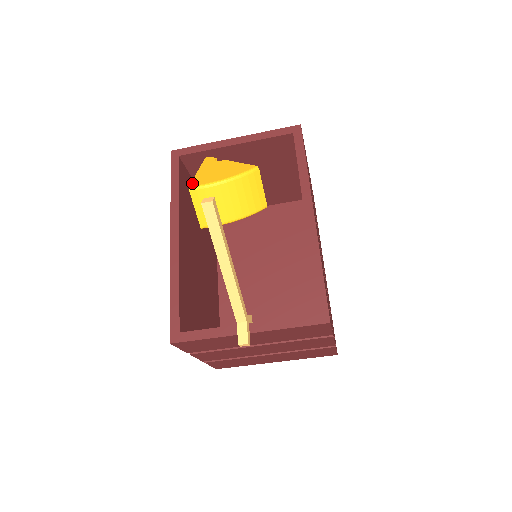
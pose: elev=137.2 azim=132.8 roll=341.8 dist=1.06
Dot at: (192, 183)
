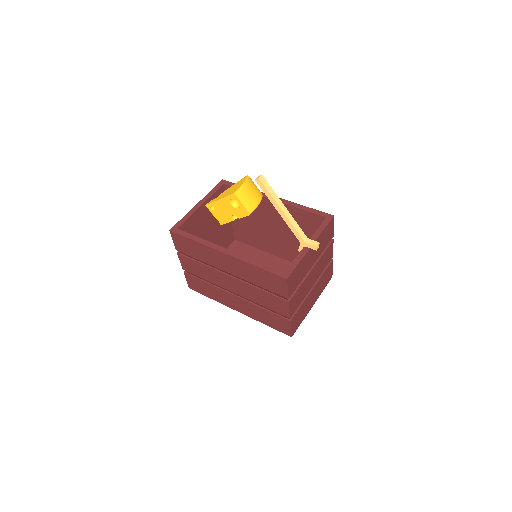
Dot at: (231, 194)
